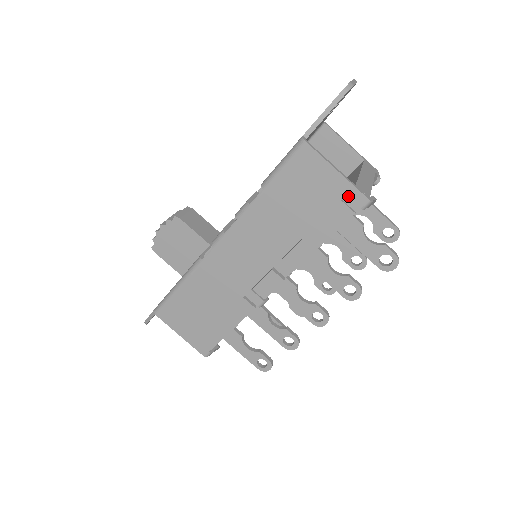
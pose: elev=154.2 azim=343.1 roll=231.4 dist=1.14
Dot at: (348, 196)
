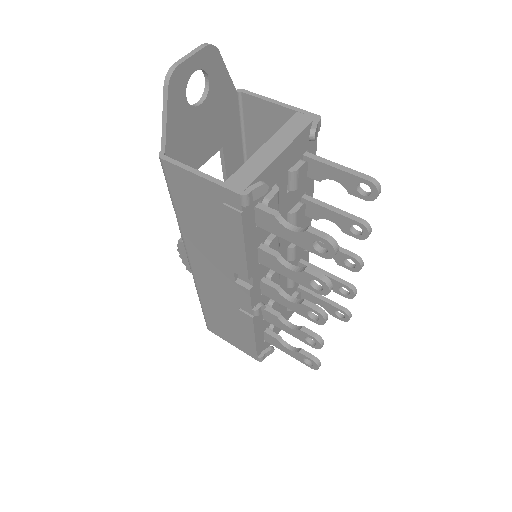
Dot at: (224, 197)
